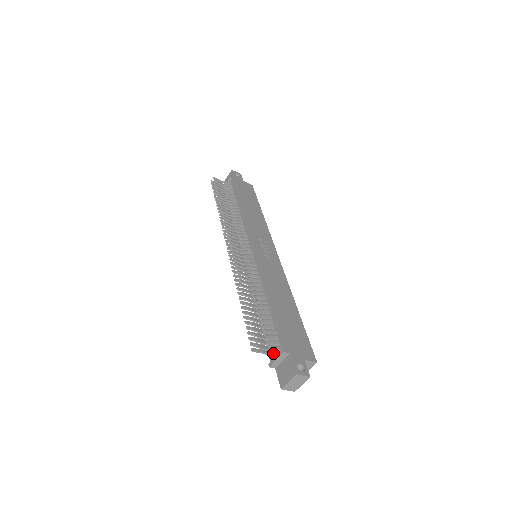
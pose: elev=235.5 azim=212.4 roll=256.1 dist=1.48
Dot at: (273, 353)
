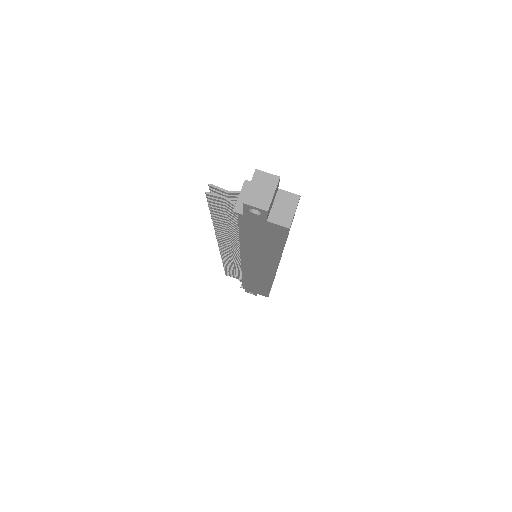
Dot at: occluded
